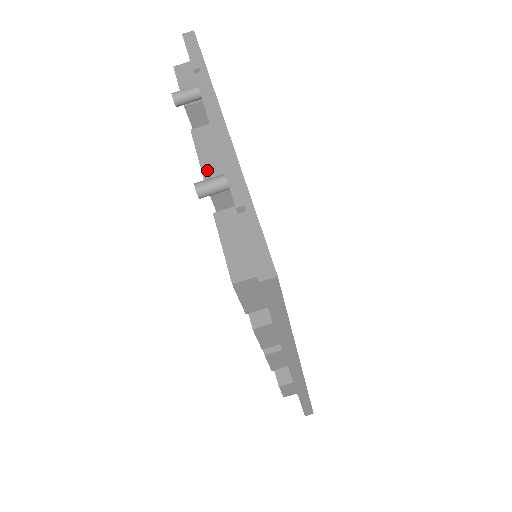
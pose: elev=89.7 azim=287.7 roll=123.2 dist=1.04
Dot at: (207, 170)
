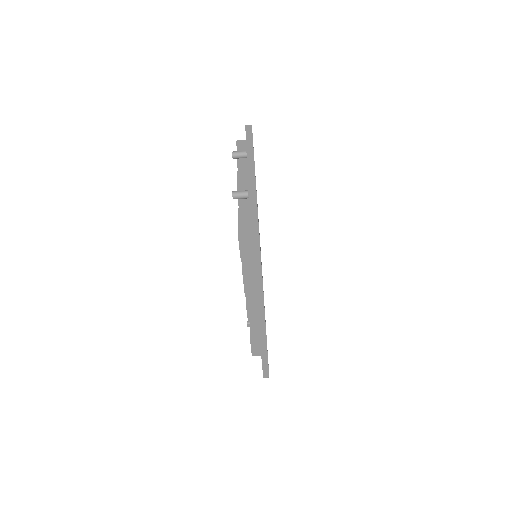
Dot at: (240, 190)
